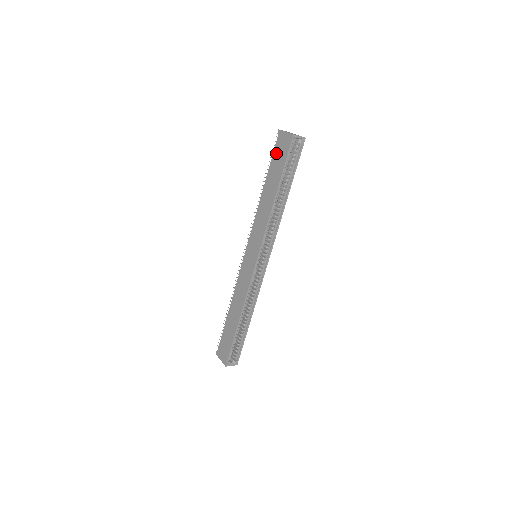
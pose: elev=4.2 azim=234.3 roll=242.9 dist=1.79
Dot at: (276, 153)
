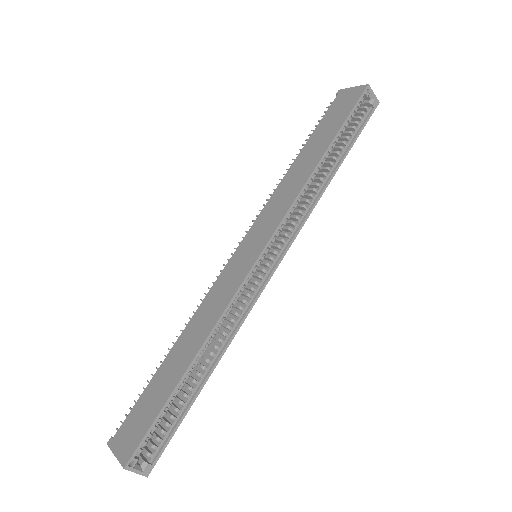
Dot at: (331, 112)
